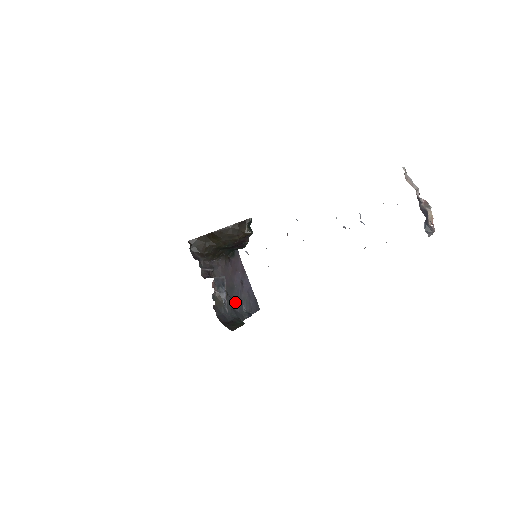
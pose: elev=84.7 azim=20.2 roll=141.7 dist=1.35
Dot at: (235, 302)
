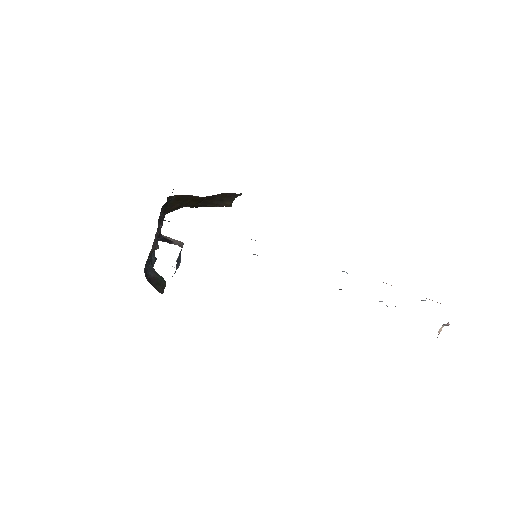
Dot at: occluded
